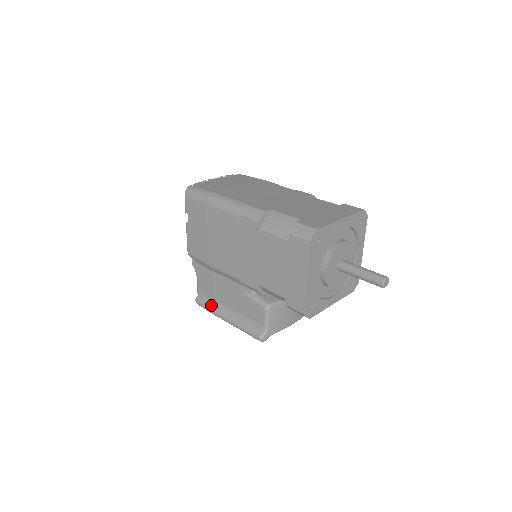
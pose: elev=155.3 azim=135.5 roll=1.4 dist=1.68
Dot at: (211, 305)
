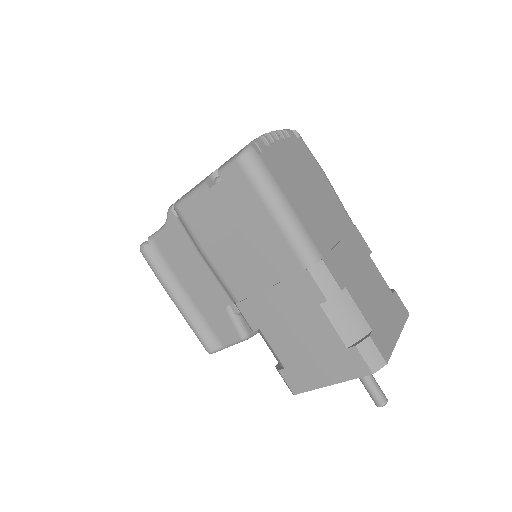
Dot at: (164, 272)
